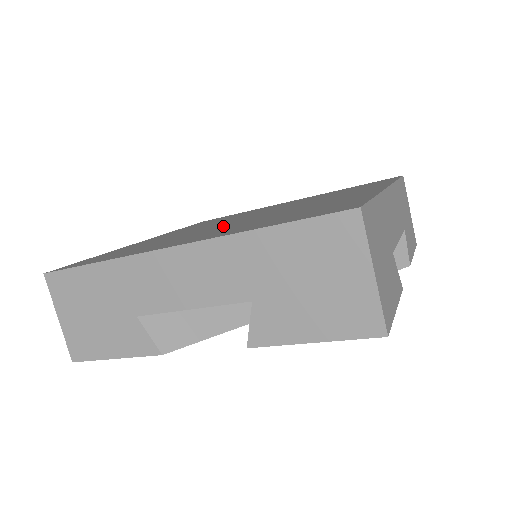
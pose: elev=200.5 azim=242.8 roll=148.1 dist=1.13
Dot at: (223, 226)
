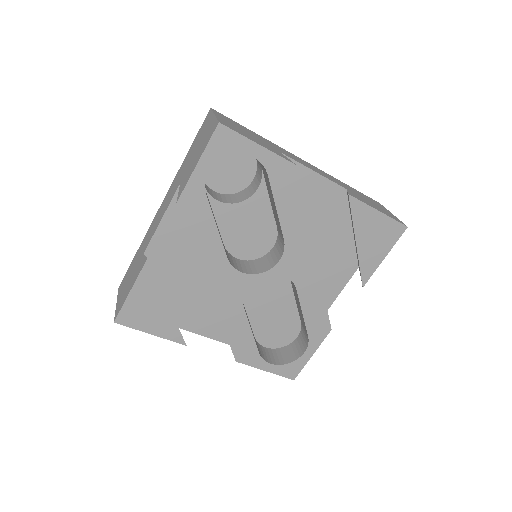
Dot at: occluded
